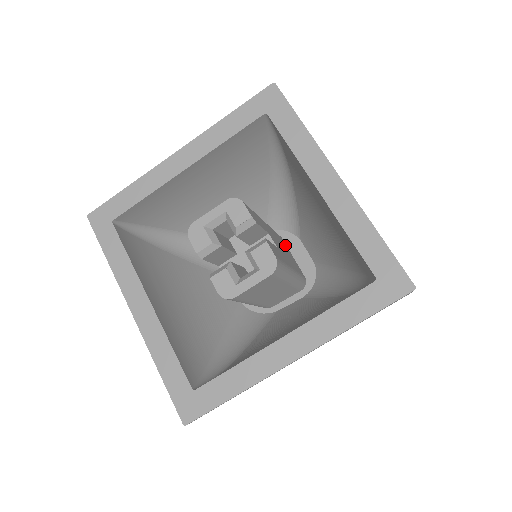
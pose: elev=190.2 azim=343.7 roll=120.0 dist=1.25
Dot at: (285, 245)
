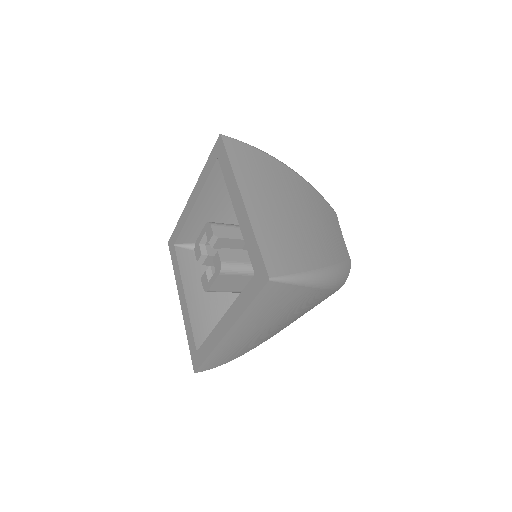
Dot at: occluded
